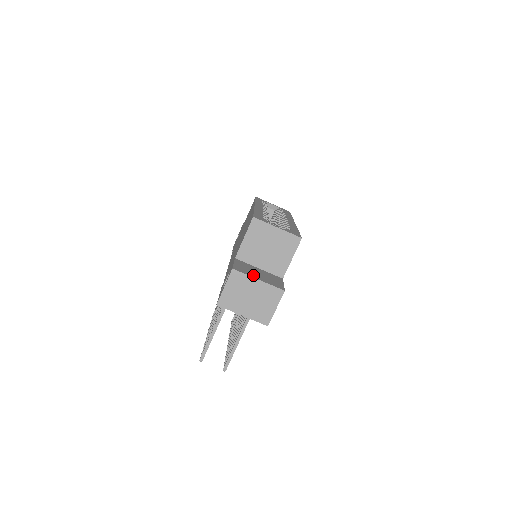
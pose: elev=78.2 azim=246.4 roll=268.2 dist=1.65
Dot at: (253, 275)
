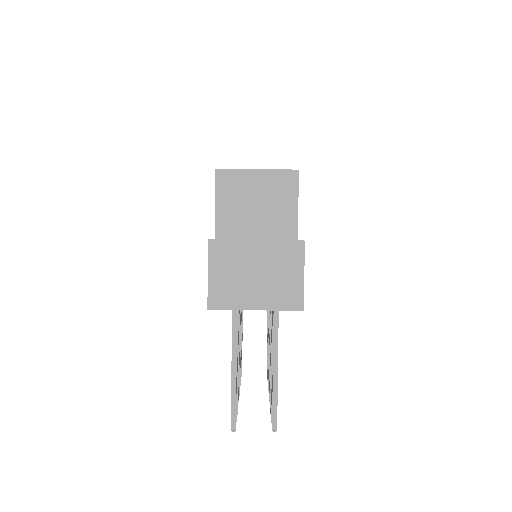
Dot at: (246, 240)
